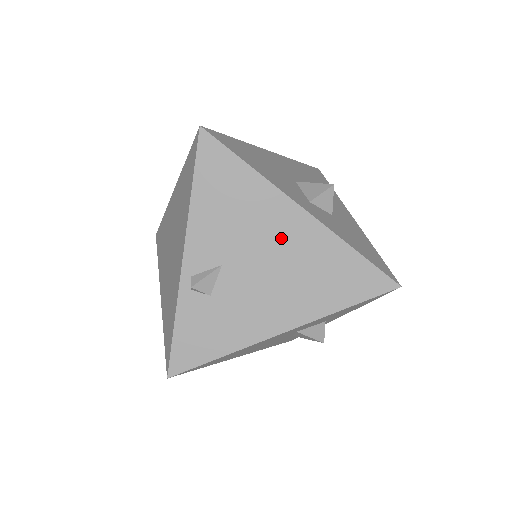
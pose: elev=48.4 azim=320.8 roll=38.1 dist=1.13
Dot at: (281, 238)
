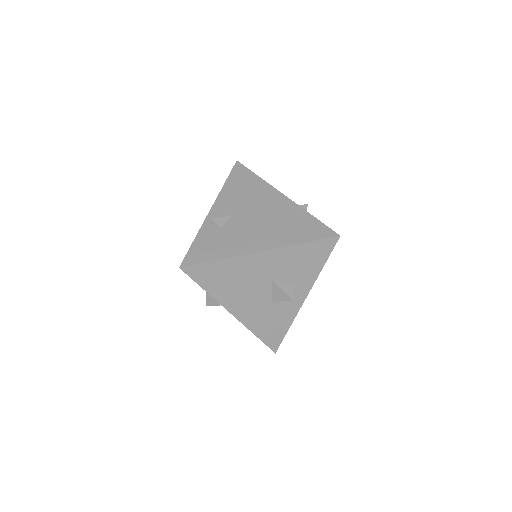
Dot at: (269, 206)
